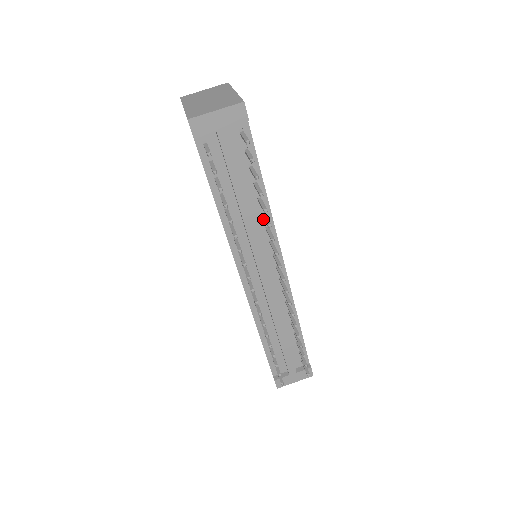
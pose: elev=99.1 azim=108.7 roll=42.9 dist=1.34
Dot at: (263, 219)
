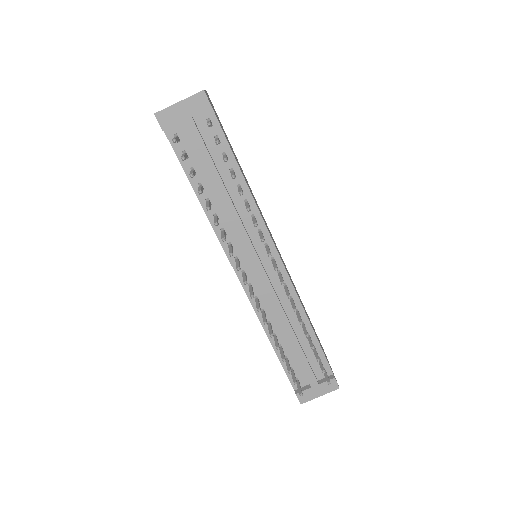
Dot at: occluded
